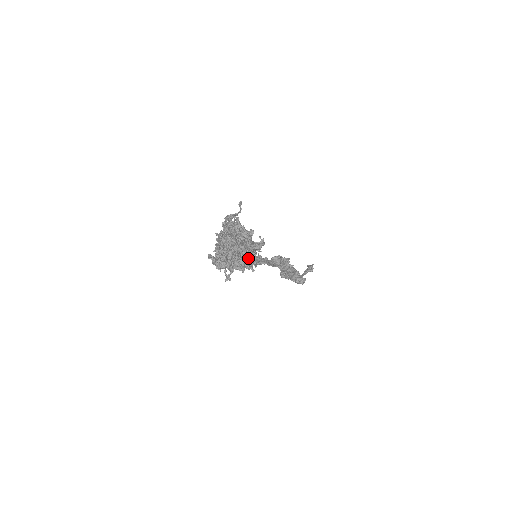
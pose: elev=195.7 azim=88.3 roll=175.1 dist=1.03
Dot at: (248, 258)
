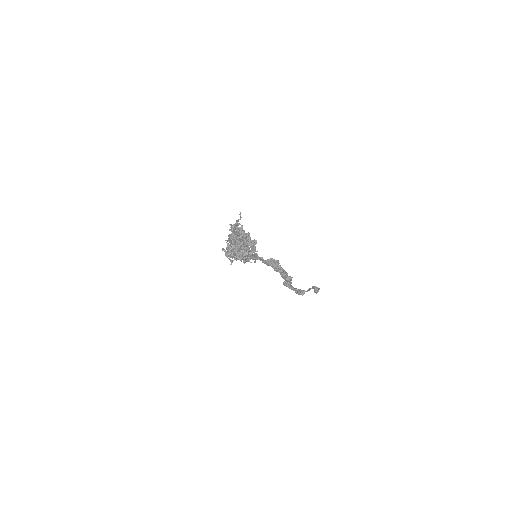
Dot at: (245, 251)
